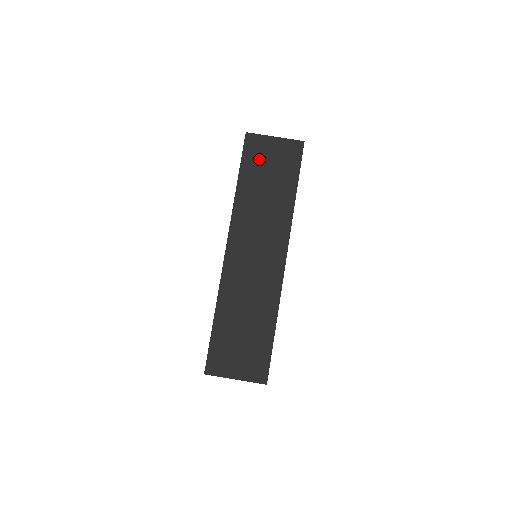
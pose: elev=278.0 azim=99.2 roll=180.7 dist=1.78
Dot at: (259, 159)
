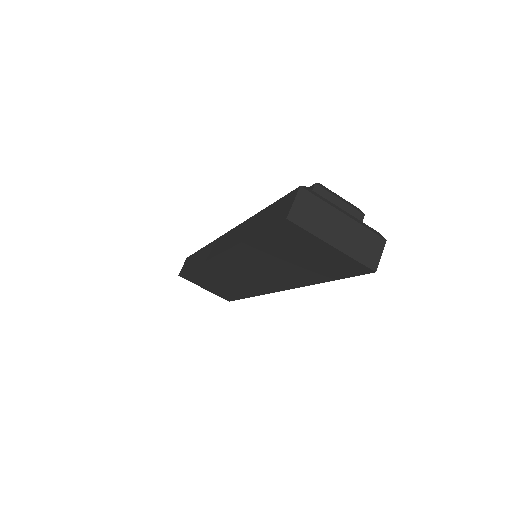
Dot at: (291, 245)
